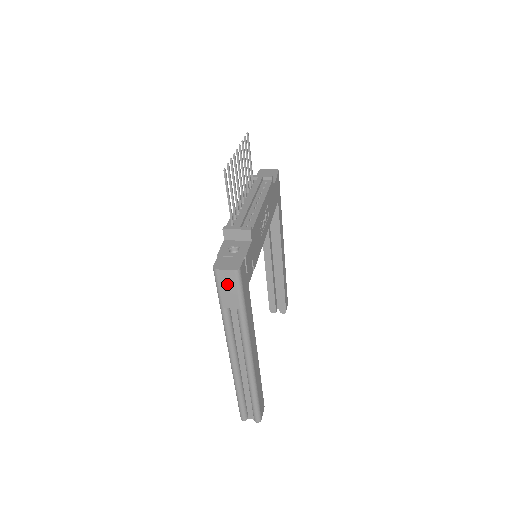
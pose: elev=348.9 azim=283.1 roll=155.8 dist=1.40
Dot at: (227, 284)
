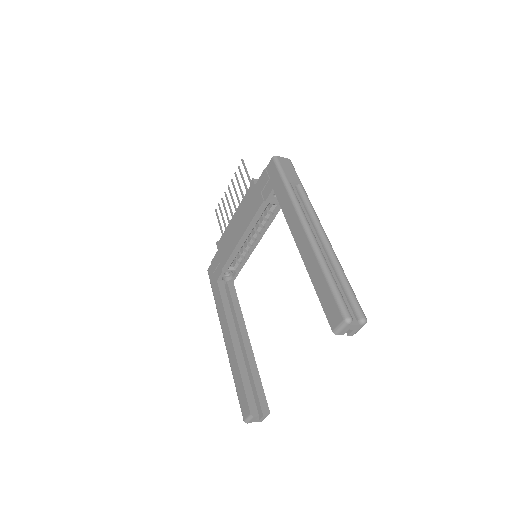
Dot at: (287, 166)
